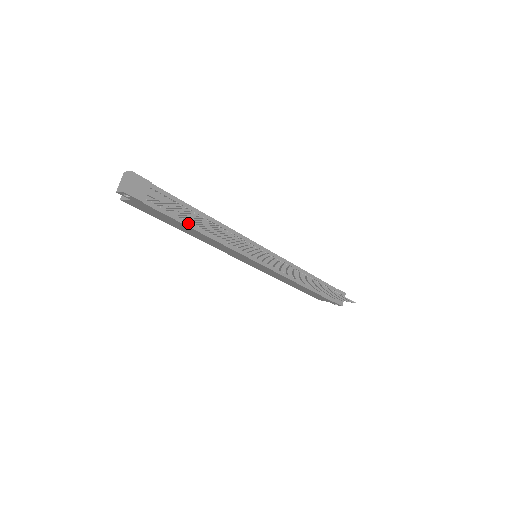
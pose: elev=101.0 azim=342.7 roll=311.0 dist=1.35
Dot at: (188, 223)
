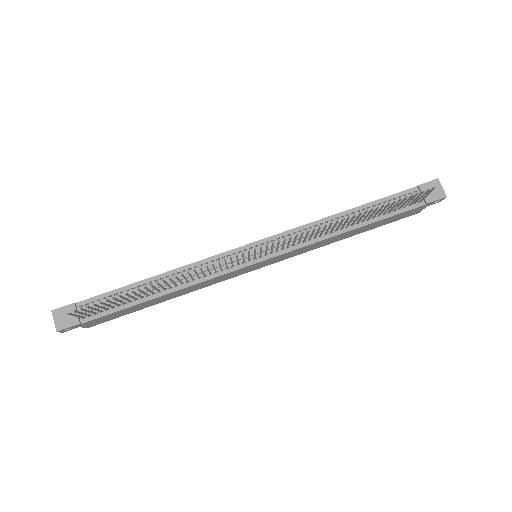
Dot at: (139, 300)
